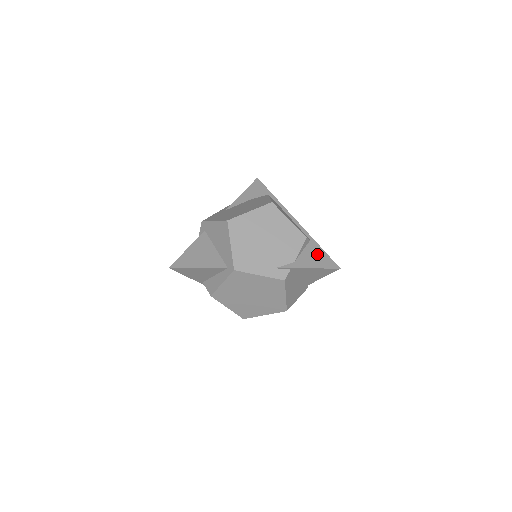
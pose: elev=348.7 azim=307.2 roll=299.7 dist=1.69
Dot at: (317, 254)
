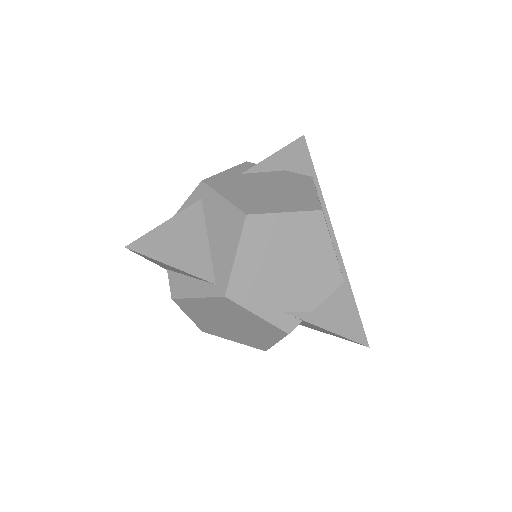
Dot at: (346, 310)
